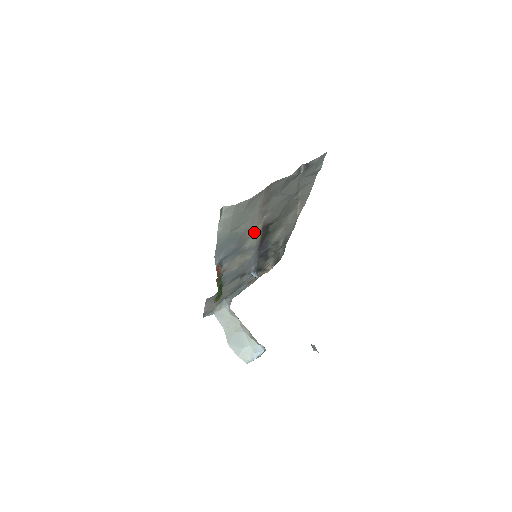
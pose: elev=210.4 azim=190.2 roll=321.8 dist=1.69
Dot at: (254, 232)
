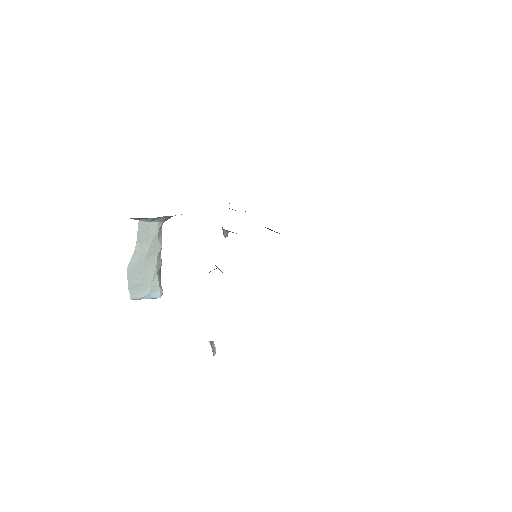
Dot at: occluded
